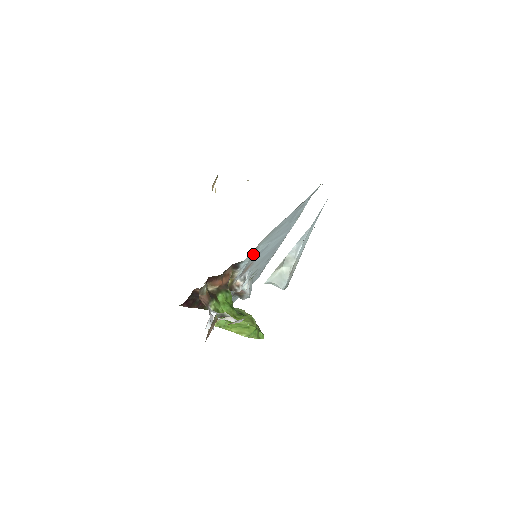
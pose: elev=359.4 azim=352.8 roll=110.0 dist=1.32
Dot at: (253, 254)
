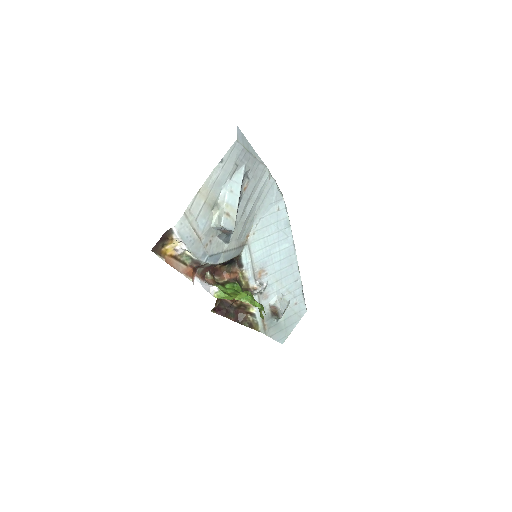
Dot at: (251, 253)
